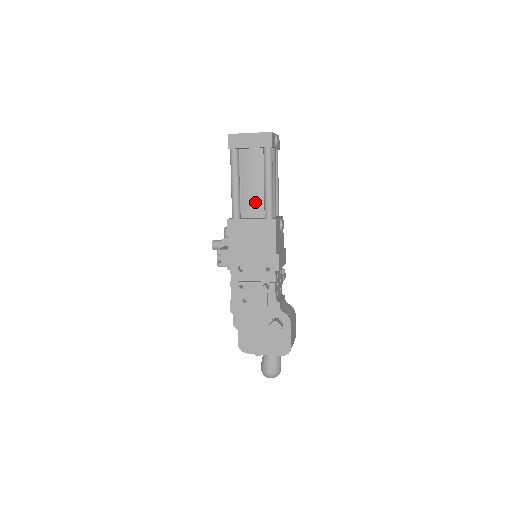
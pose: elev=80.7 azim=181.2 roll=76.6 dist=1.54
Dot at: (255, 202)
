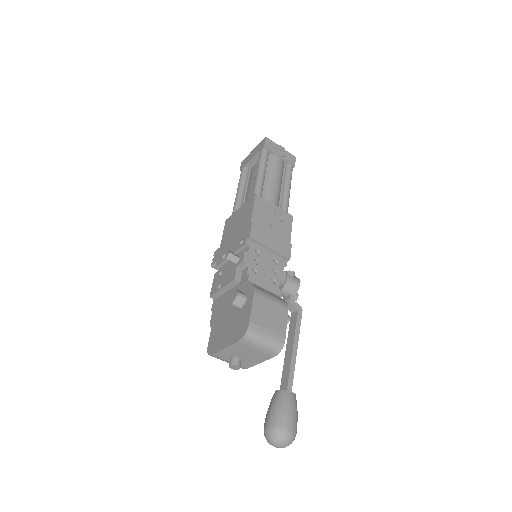
Dot at: occluded
